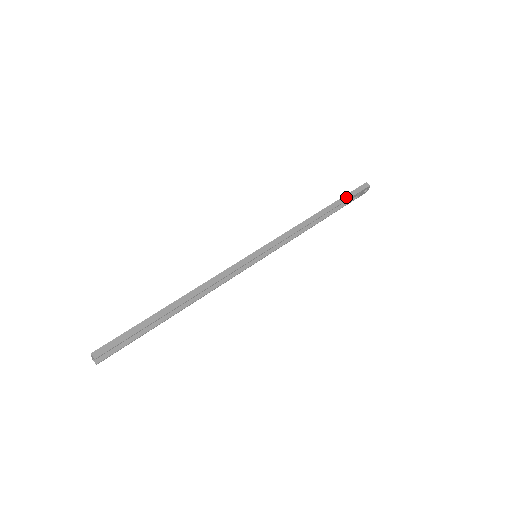
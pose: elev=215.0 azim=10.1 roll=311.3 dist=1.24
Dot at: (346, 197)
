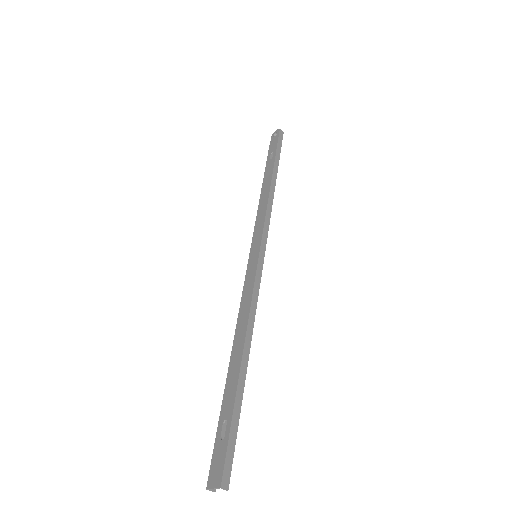
Dot at: (278, 153)
